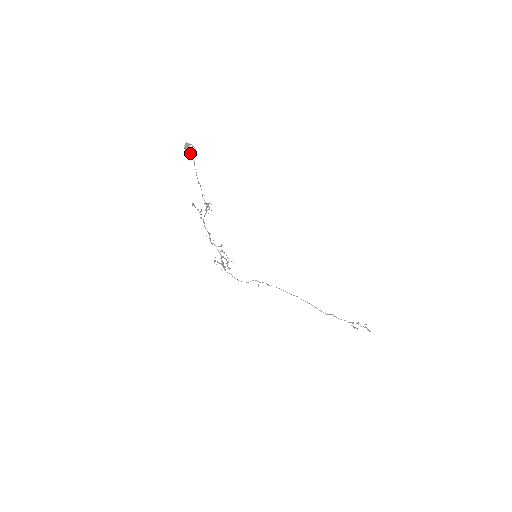
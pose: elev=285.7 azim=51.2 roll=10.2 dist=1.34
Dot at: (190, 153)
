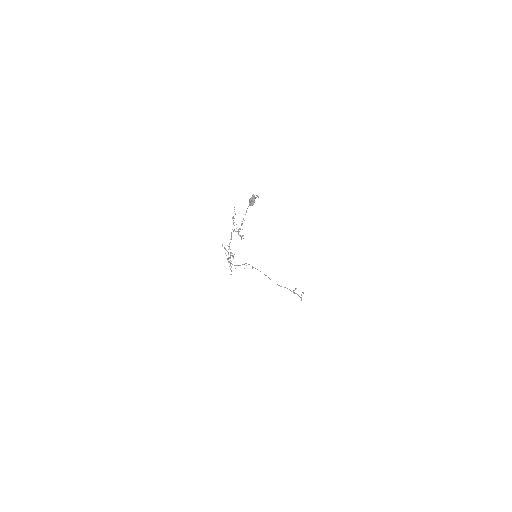
Dot at: occluded
